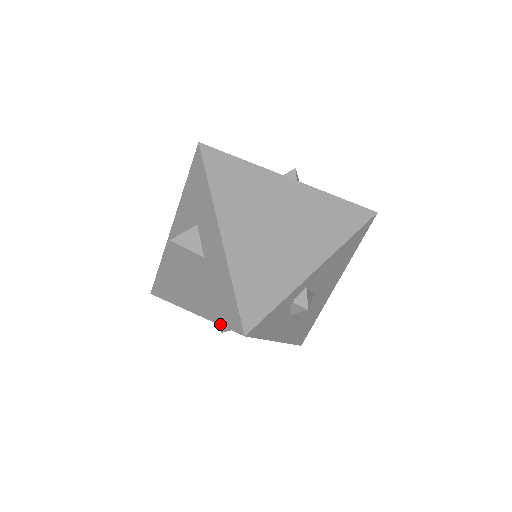
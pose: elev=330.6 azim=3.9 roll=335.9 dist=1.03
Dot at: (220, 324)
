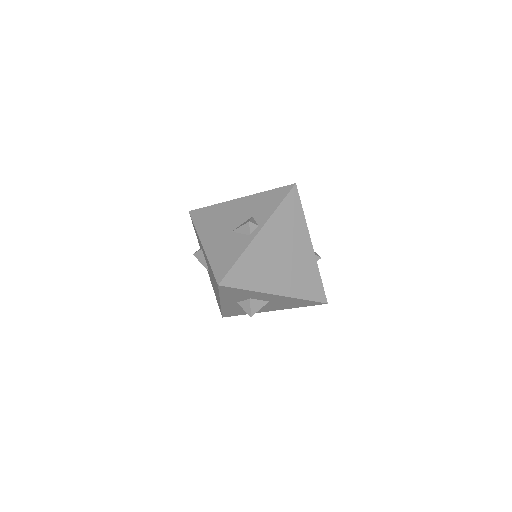
Dot at: occluded
